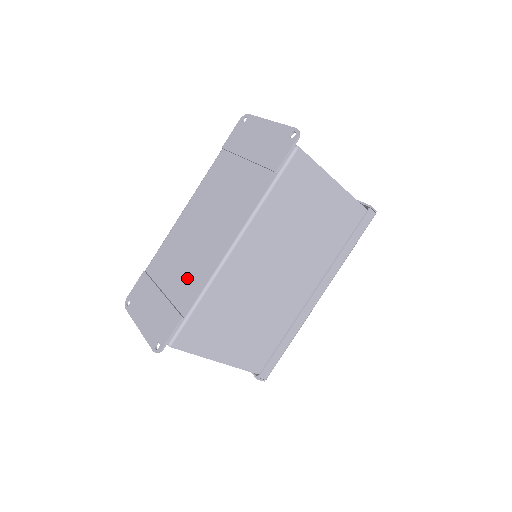
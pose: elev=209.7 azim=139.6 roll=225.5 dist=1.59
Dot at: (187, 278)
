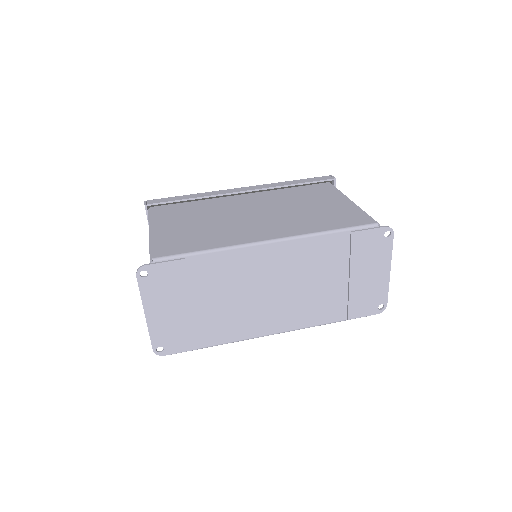
Dot at: (225, 319)
